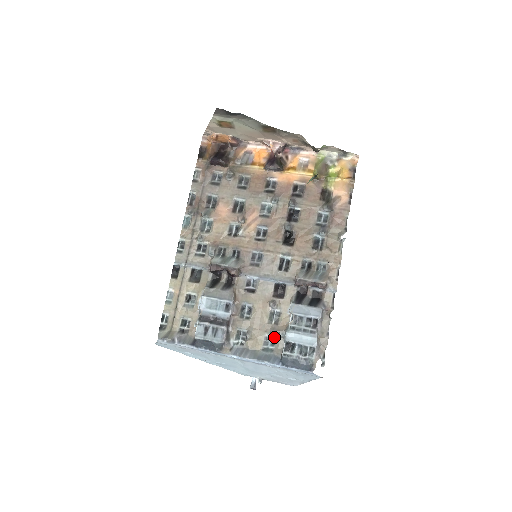
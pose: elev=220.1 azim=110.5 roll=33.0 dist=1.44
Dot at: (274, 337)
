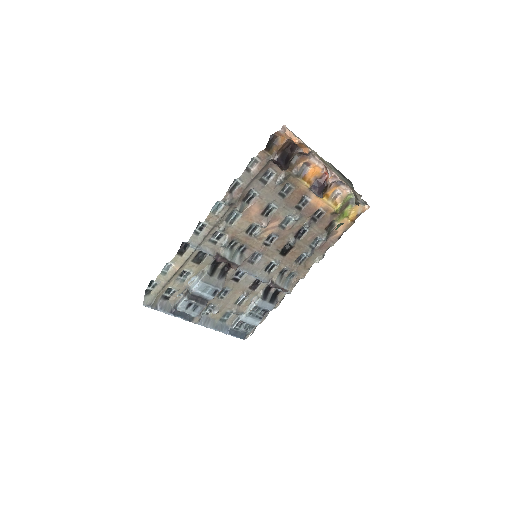
Dot at: (232, 313)
